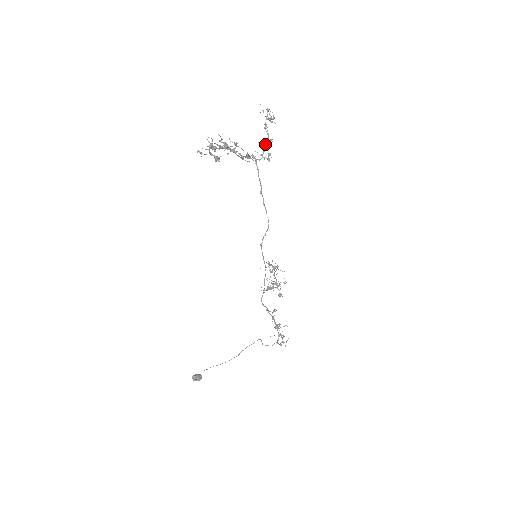
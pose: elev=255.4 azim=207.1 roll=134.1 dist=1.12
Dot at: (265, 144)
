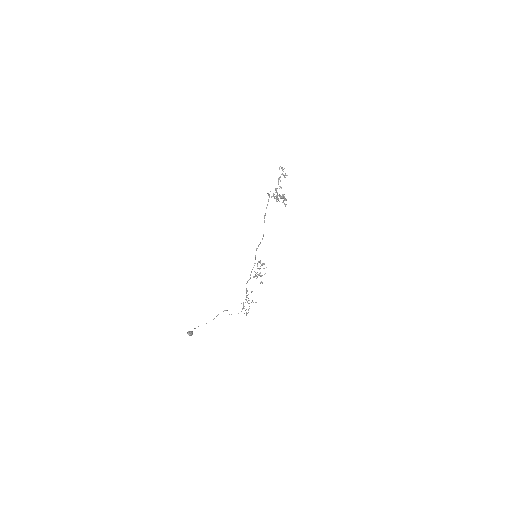
Dot at: occluded
